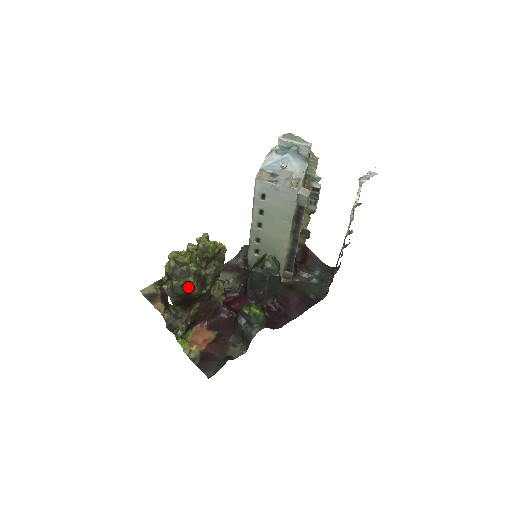
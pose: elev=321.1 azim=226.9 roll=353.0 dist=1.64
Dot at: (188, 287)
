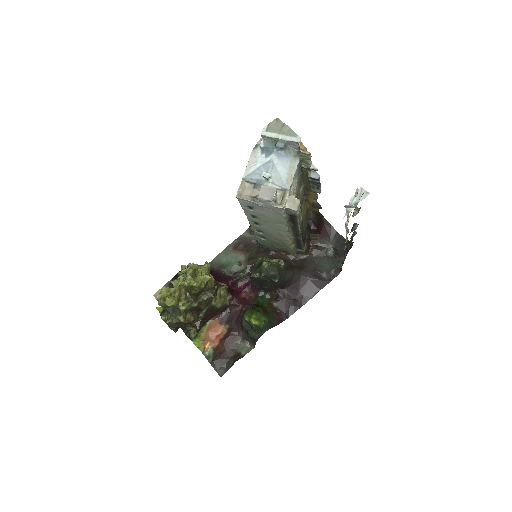
Dot at: (182, 322)
